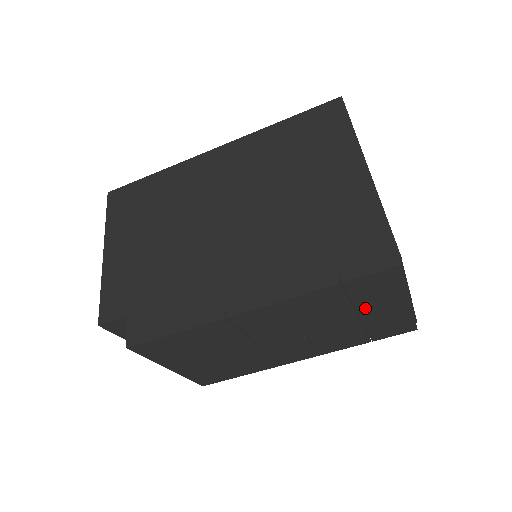
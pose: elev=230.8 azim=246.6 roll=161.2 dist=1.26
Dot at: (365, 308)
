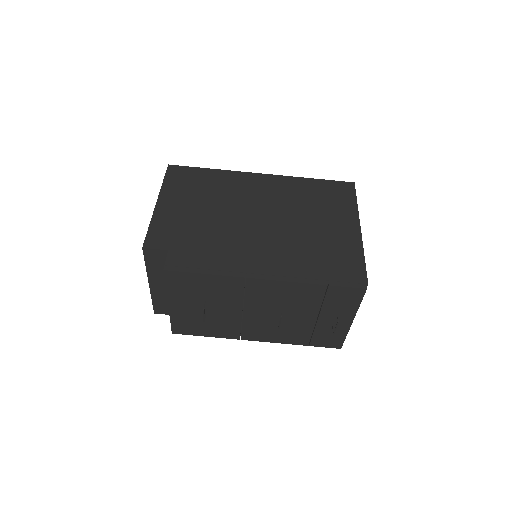
Dot at: (326, 313)
